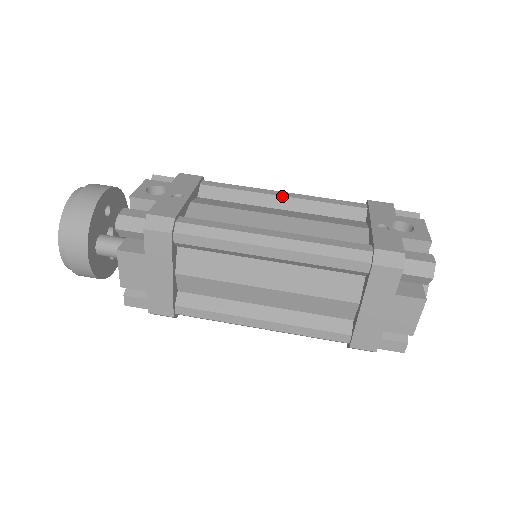
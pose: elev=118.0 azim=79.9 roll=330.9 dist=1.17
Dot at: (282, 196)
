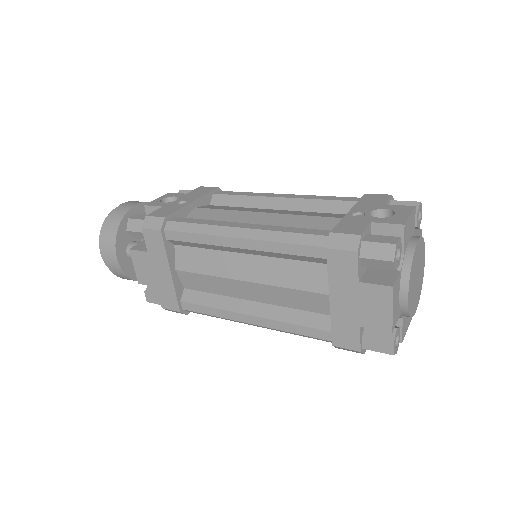
Dot at: (280, 197)
